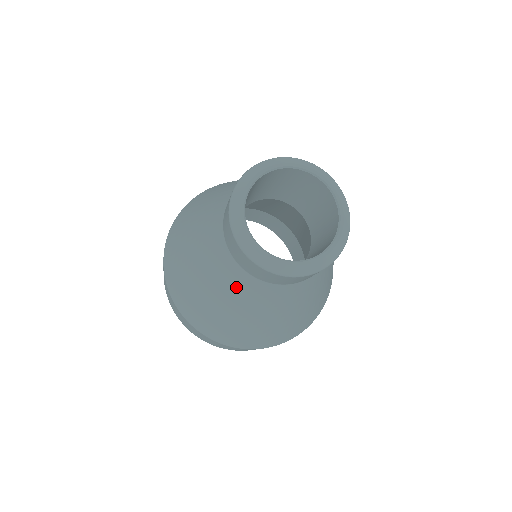
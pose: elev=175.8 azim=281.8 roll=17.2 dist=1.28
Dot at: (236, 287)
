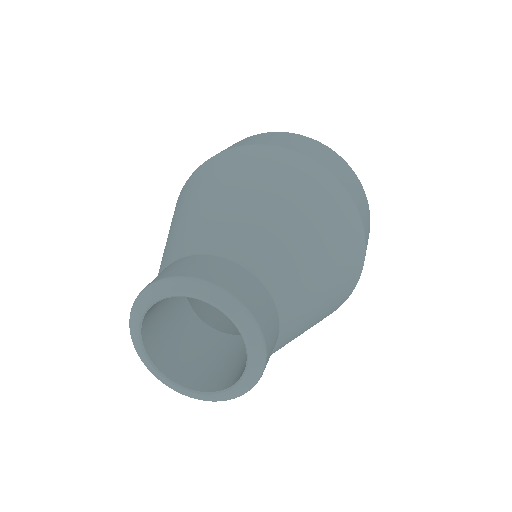
Dot at: occluded
